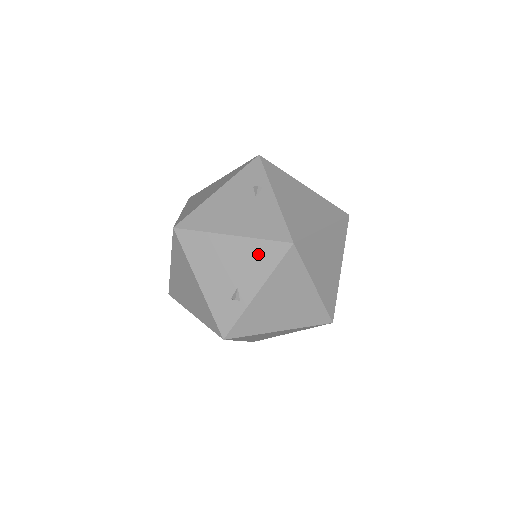
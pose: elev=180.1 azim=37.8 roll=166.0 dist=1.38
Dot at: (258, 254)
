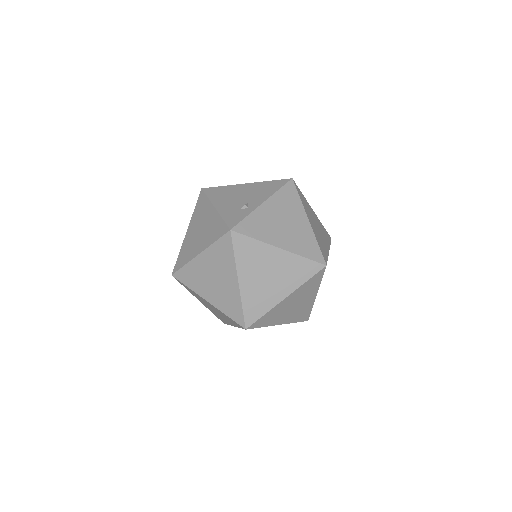
Dot at: (266, 187)
